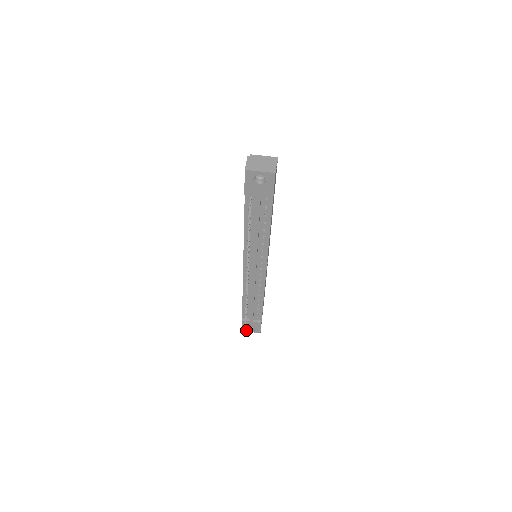
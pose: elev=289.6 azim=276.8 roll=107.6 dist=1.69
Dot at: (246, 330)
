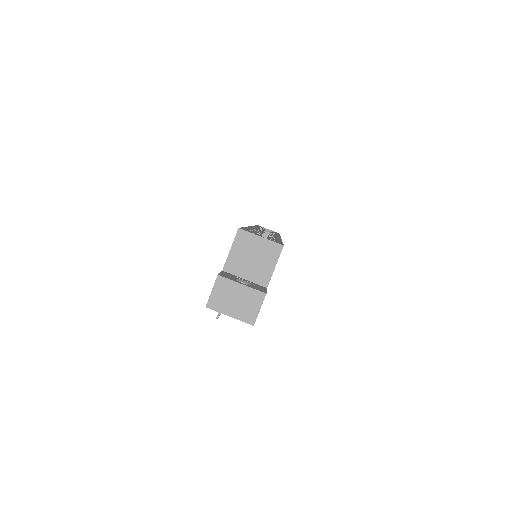
Dot at: occluded
